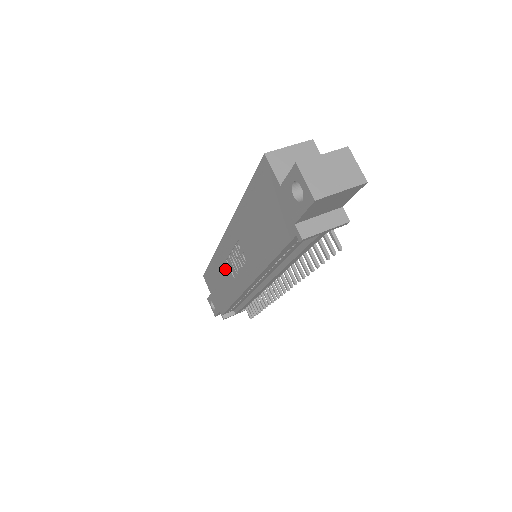
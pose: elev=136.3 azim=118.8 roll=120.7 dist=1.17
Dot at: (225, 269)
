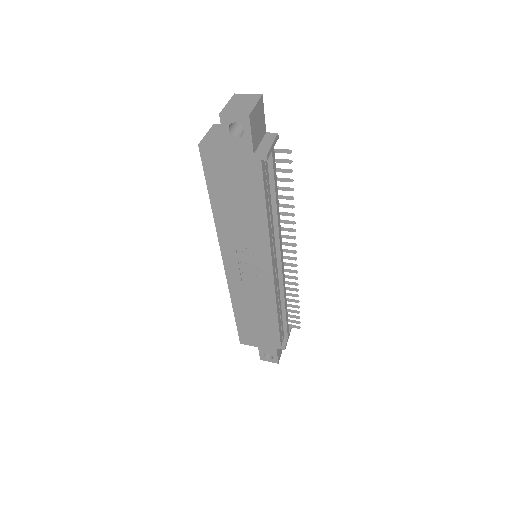
Dot at: (248, 295)
